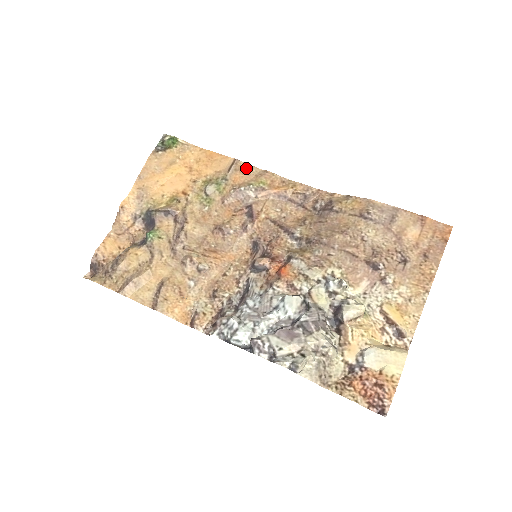
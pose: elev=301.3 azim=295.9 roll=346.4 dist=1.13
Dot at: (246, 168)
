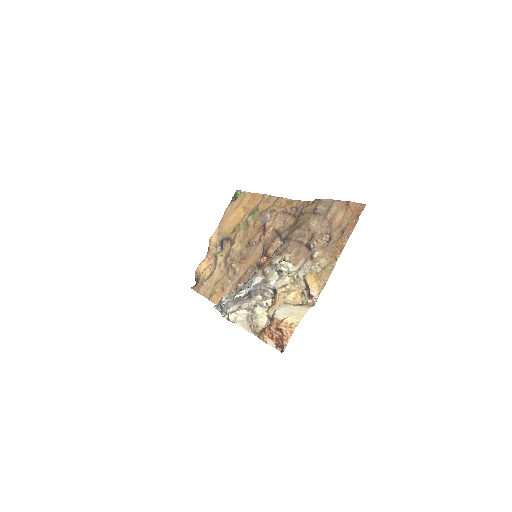
Dot at: (269, 199)
